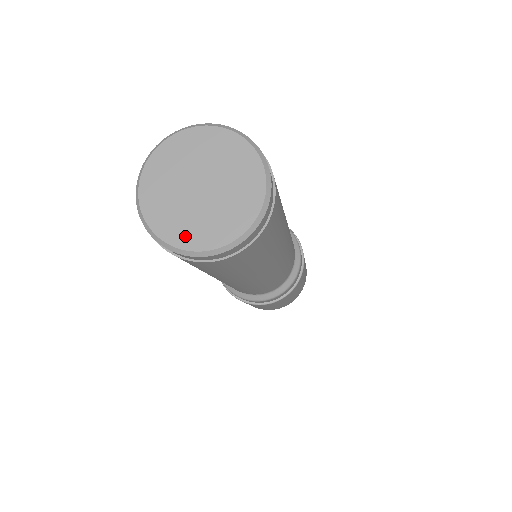
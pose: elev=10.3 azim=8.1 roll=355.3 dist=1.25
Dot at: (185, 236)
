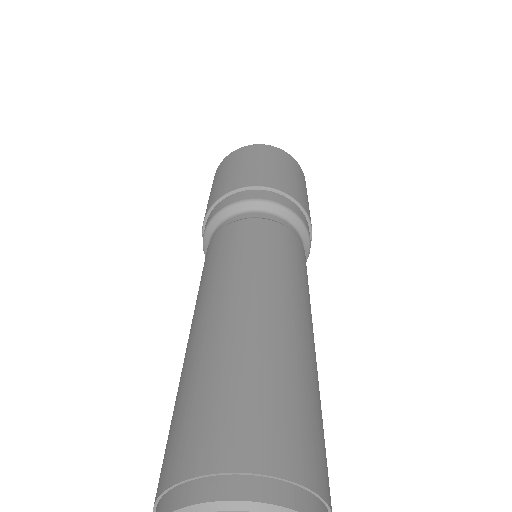
Dot at: out of frame
